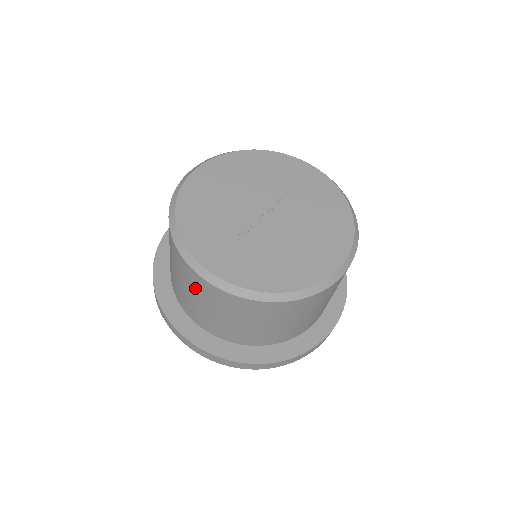
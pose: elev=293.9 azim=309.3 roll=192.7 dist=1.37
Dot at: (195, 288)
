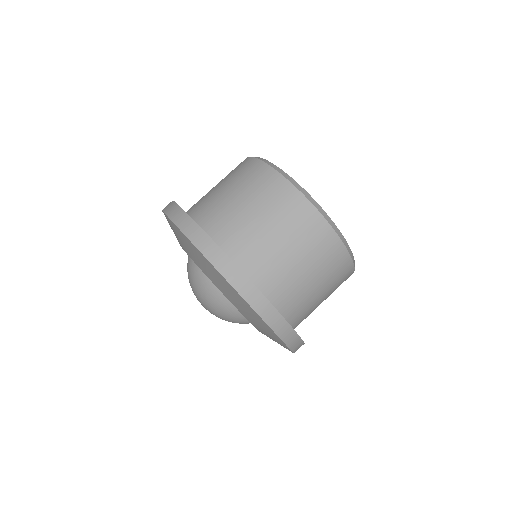
Dot at: (241, 176)
